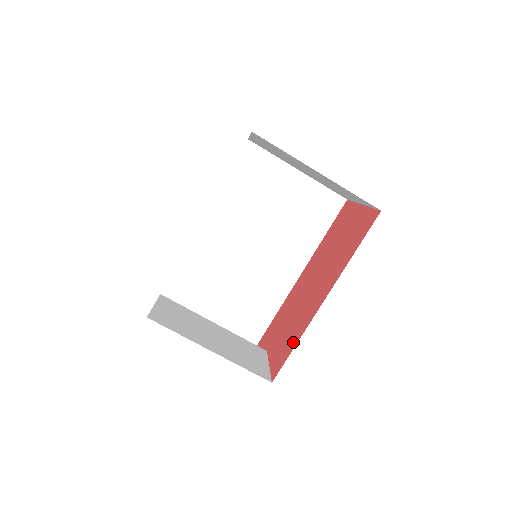
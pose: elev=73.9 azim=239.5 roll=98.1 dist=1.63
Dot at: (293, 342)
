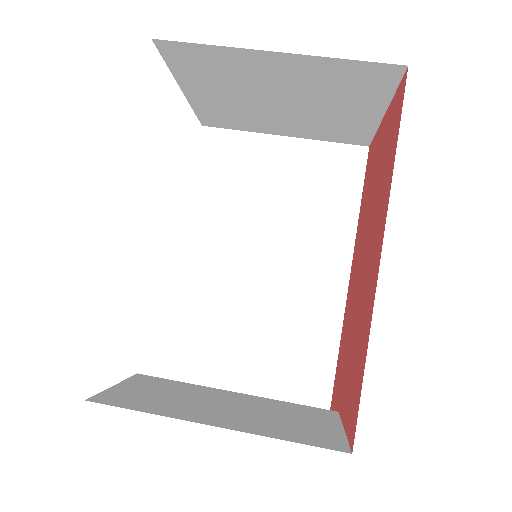
Dot at: (361, 360)
